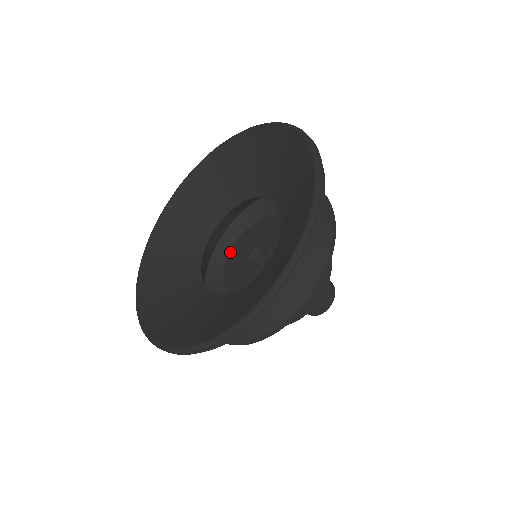
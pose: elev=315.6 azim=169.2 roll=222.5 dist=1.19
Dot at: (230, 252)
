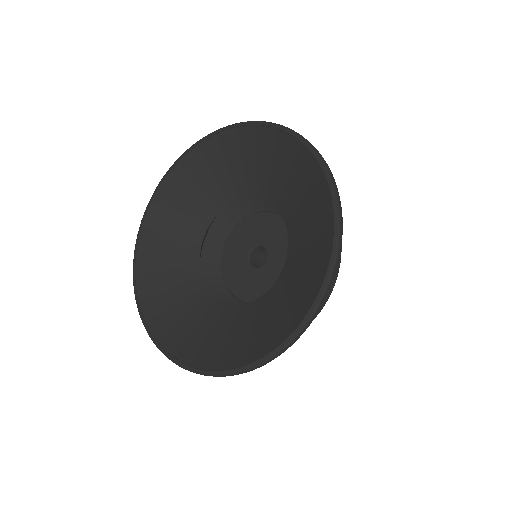
Dot at: (223, 275)
